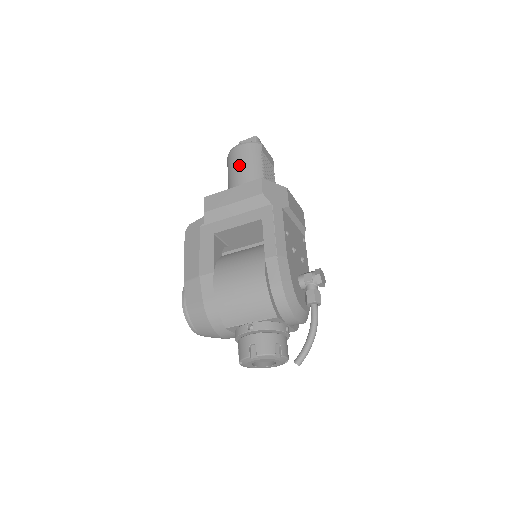
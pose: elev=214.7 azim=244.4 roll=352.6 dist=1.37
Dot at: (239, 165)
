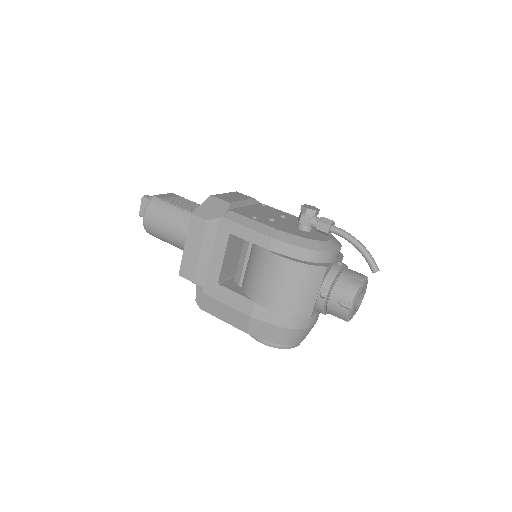
Dot at: (163, 227)
